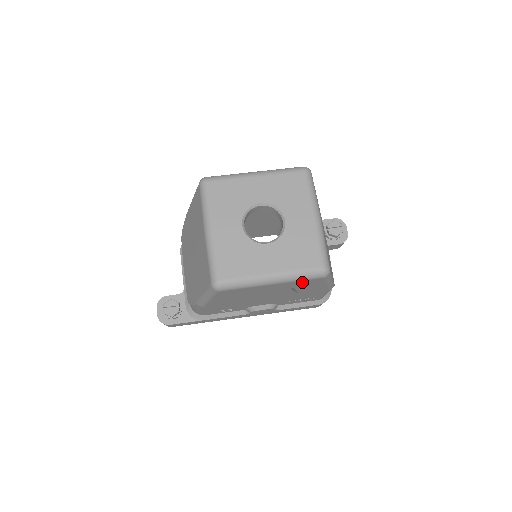
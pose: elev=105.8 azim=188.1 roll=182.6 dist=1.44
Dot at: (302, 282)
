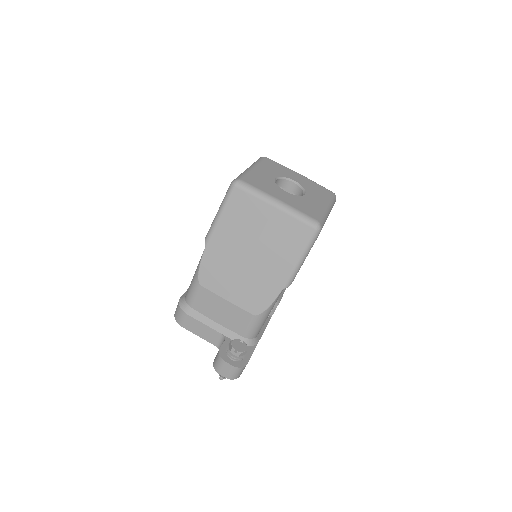
Dot at: occluded
